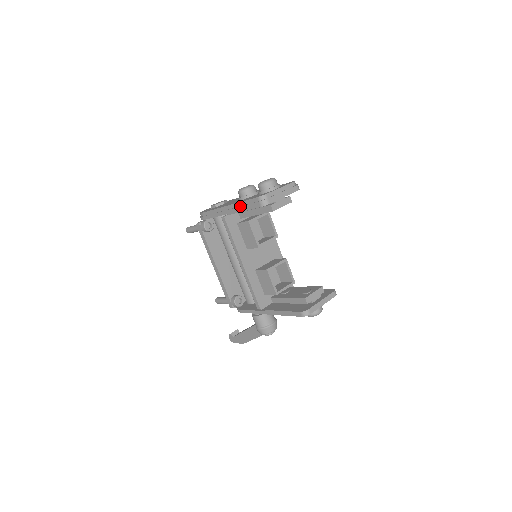
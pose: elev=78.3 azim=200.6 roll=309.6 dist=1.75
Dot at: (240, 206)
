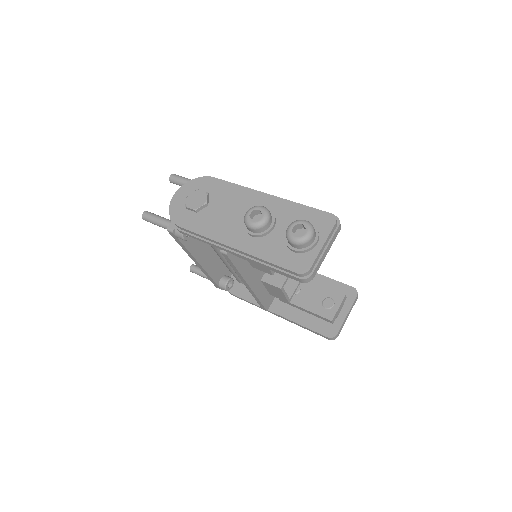
Dot at: (260, 263)
